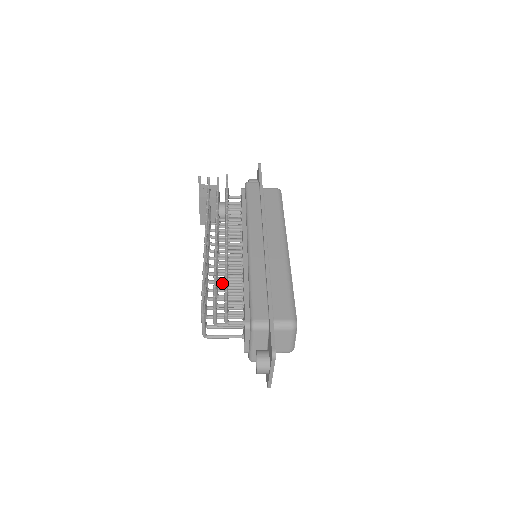
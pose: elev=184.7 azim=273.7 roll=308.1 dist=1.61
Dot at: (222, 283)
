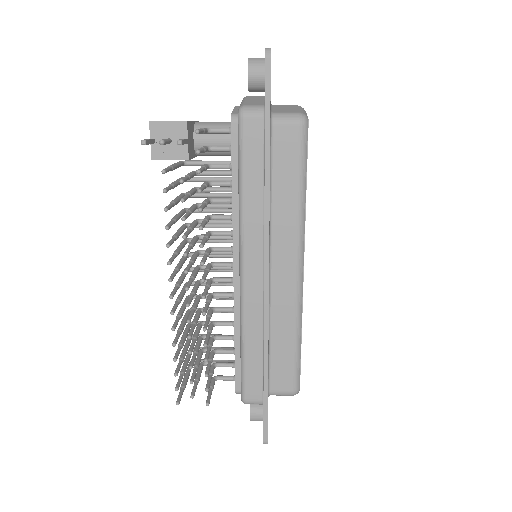
Dot at: occluded
